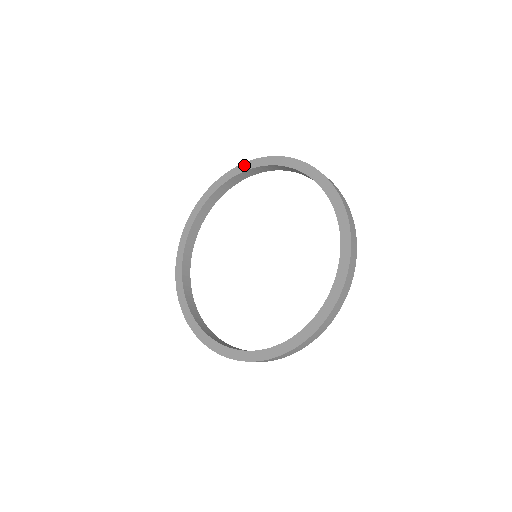
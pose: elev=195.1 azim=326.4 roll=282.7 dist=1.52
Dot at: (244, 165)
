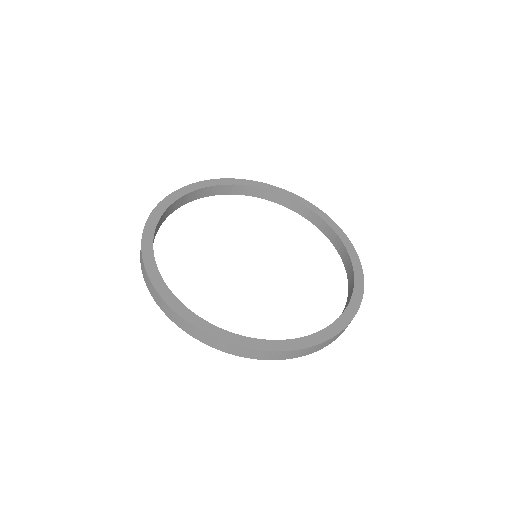
Dot at: (198, 184)
